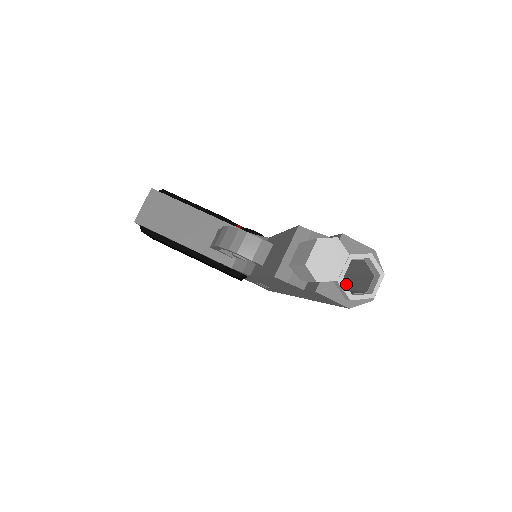
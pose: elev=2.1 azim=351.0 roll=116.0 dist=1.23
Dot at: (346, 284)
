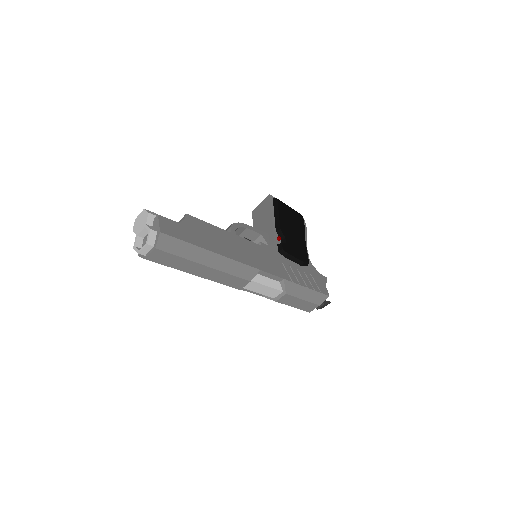
Dot at: occluded
